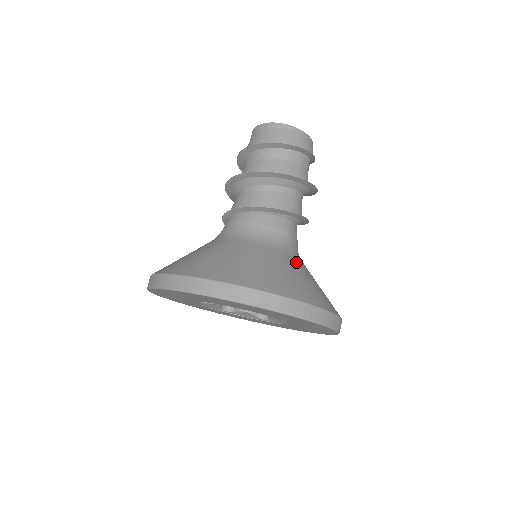
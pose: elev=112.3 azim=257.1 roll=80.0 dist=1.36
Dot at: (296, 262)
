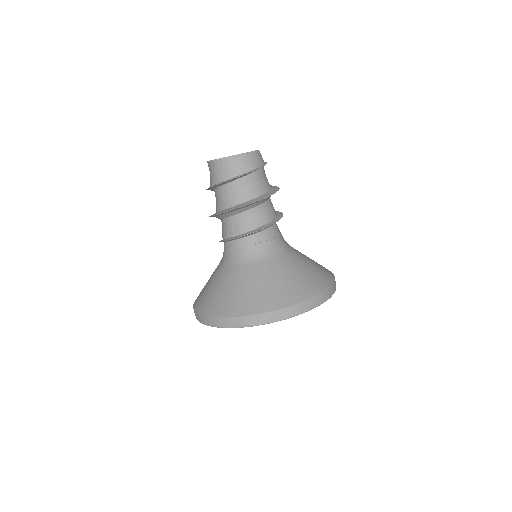
Dot at: (290, 259)
